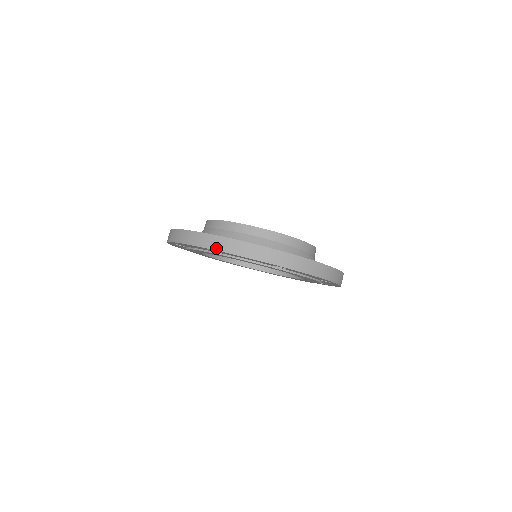
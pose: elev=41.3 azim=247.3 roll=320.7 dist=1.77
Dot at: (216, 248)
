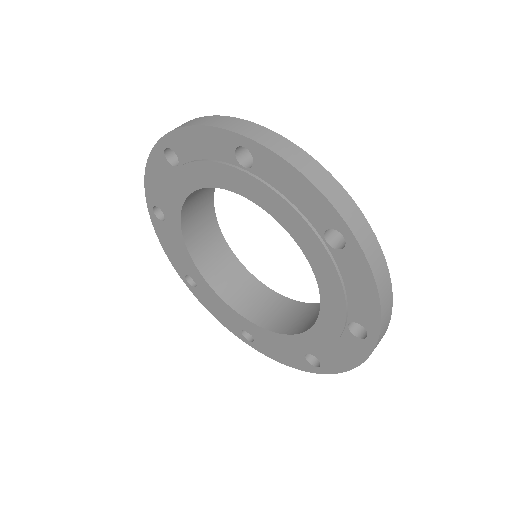
Dot at: (262, 141)
